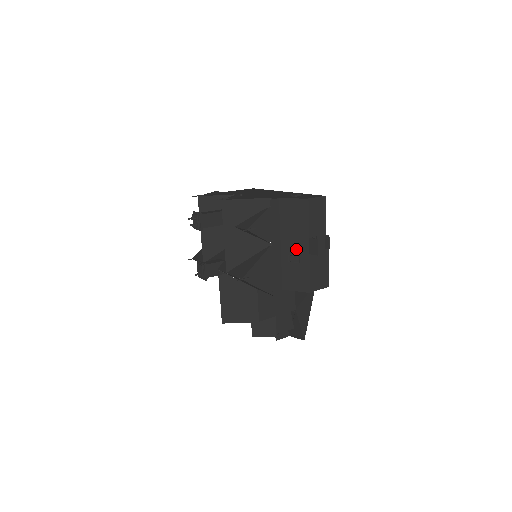
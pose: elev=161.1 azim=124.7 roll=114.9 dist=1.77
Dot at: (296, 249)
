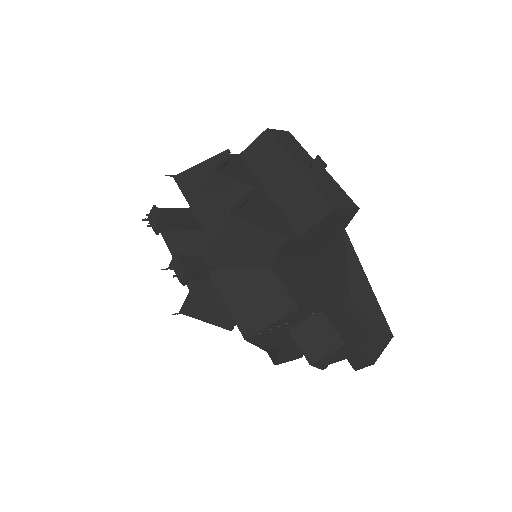
Dot at: (286, 180)
